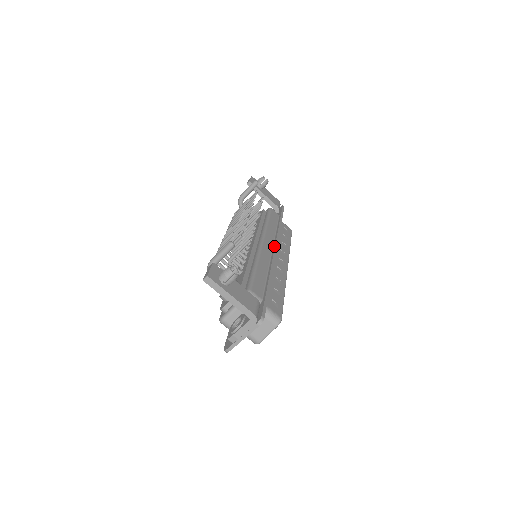
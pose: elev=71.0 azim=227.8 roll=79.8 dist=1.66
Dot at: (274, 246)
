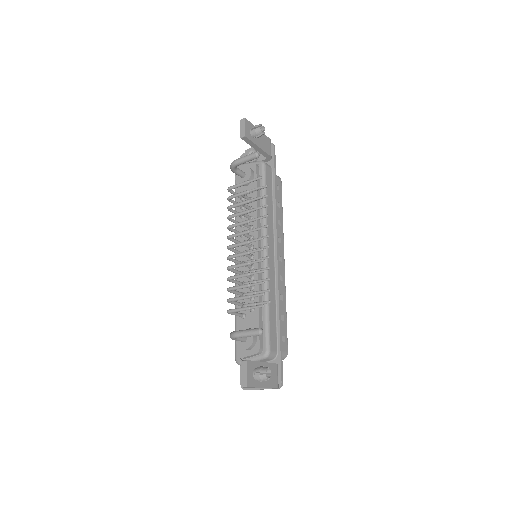
Dot at: (276, 250)
